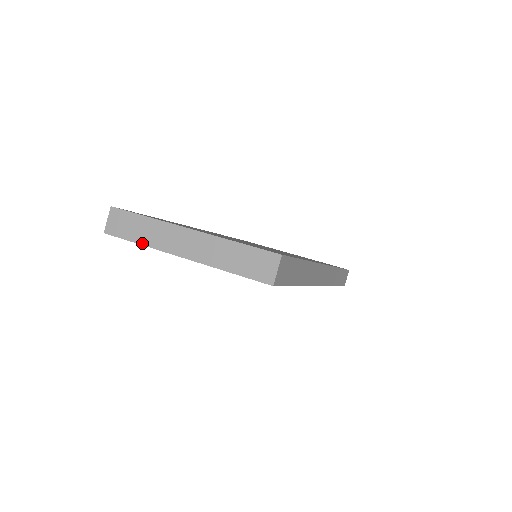
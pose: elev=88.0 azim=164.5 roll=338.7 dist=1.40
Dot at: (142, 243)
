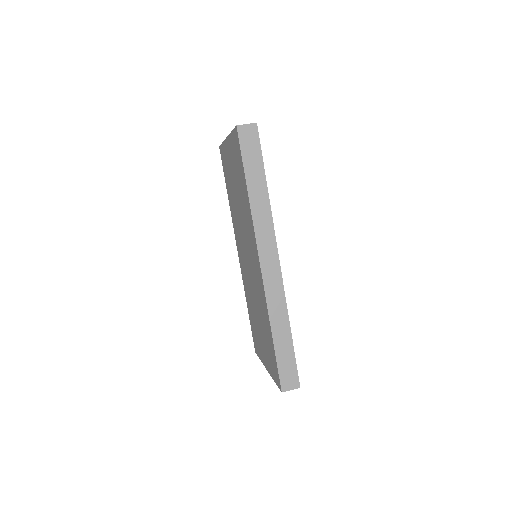
Dot at: occluded
